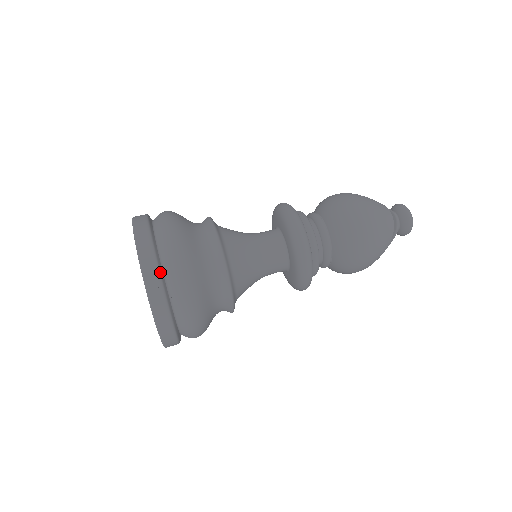
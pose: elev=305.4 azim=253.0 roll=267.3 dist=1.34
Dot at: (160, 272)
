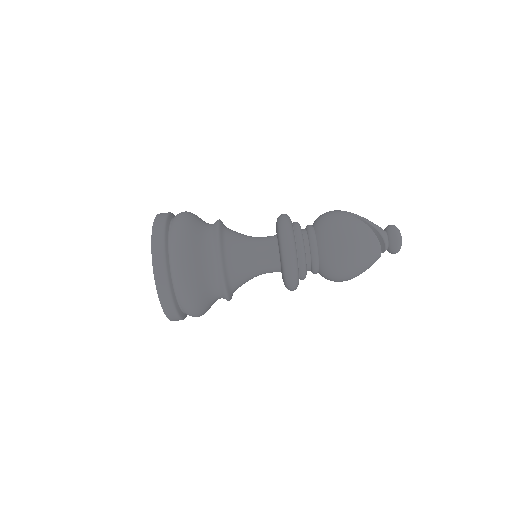
Dot at: (184, 318)
